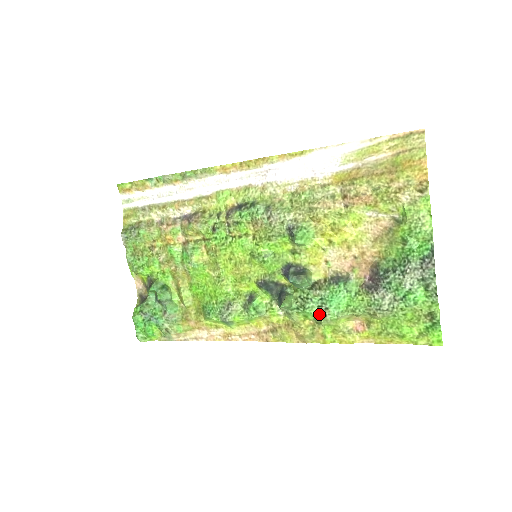
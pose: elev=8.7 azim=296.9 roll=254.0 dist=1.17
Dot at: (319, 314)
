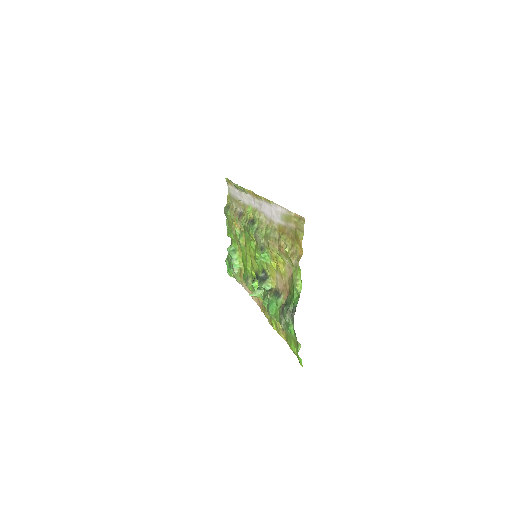
Dot at: (267, 310)
